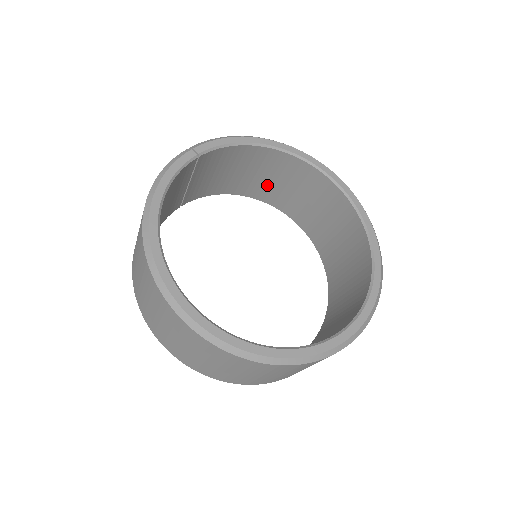
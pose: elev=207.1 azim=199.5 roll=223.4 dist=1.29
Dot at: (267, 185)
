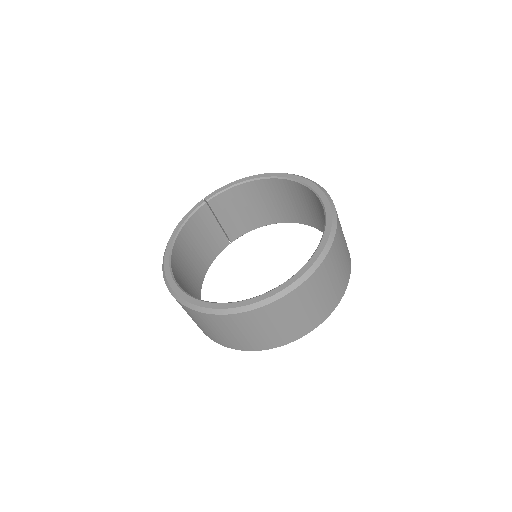
Dot at: (283, 208)
